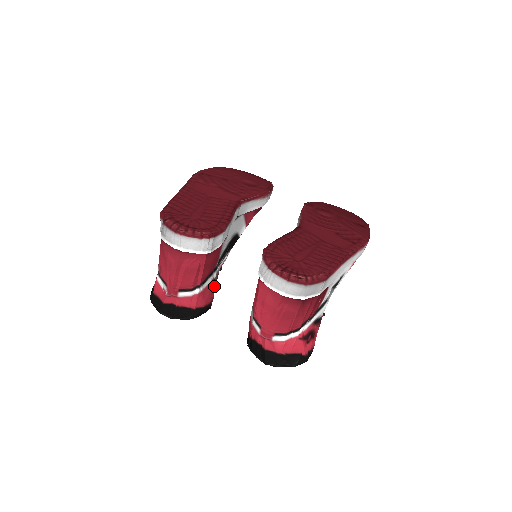
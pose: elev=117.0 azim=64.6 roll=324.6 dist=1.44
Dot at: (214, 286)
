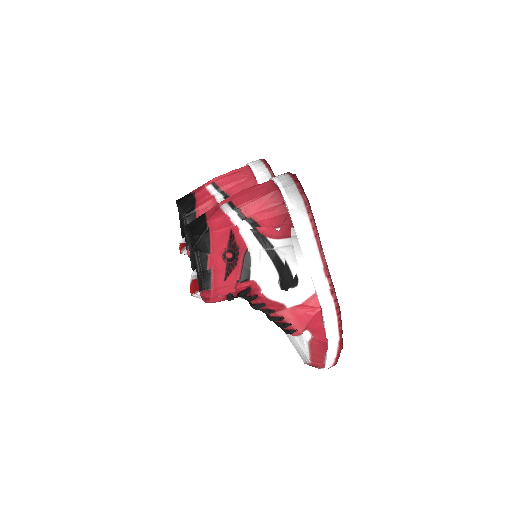
Dot at: occluded
